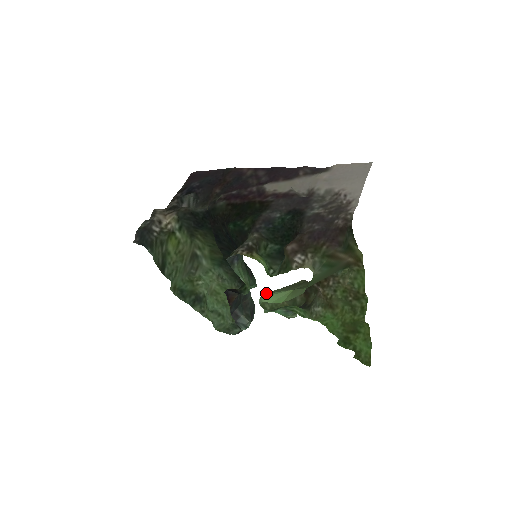
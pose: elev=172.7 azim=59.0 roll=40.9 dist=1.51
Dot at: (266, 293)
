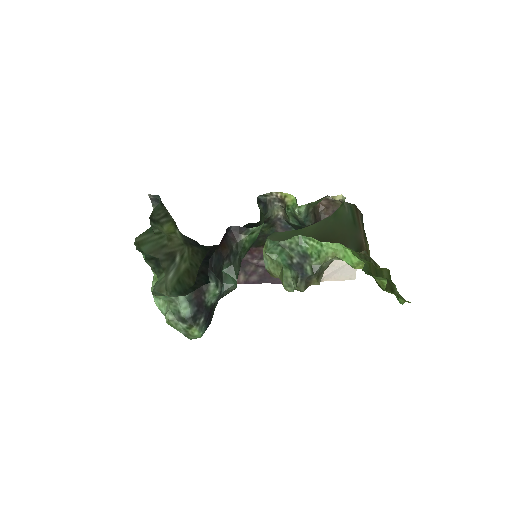
Dot at: occluded
